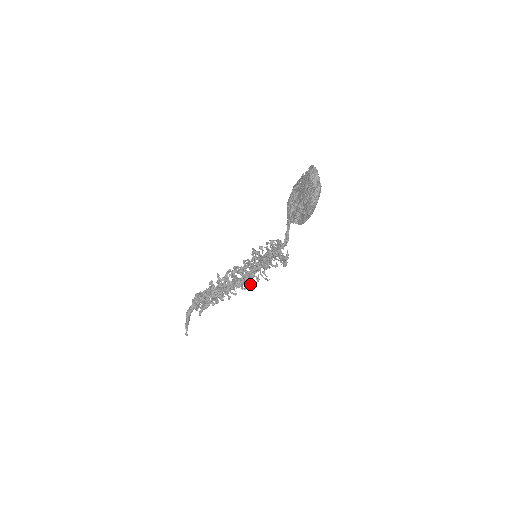
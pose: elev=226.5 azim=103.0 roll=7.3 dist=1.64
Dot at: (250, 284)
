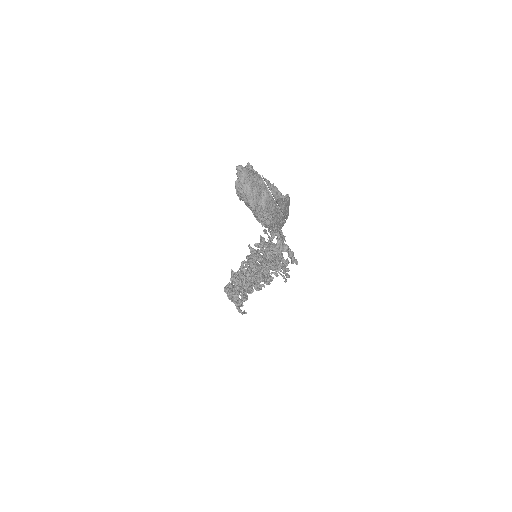
Dot at: (270, 281)
